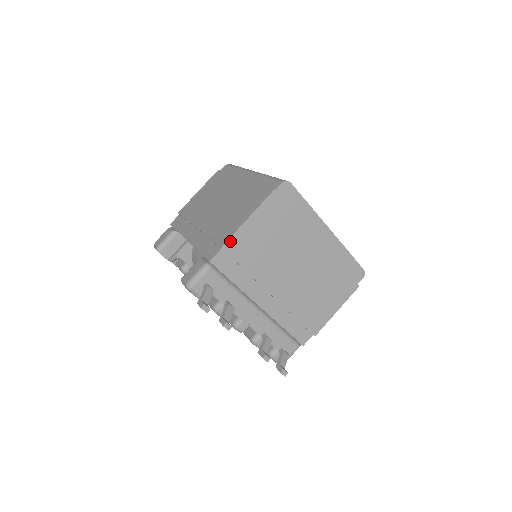
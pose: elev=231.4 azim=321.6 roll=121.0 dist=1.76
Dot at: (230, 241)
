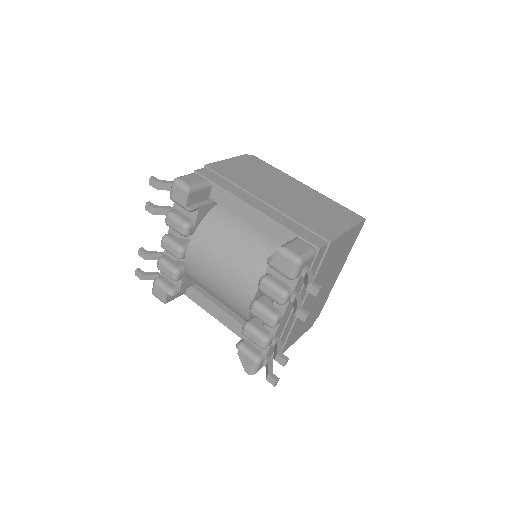
Dot at: (335, 241)
